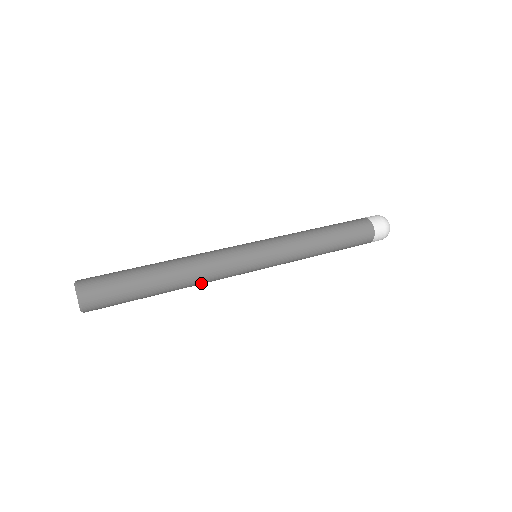
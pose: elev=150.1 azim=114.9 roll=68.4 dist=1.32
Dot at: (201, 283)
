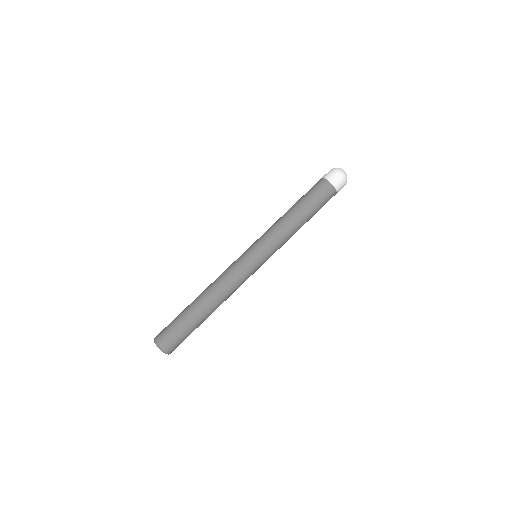
Dot at: occluded
